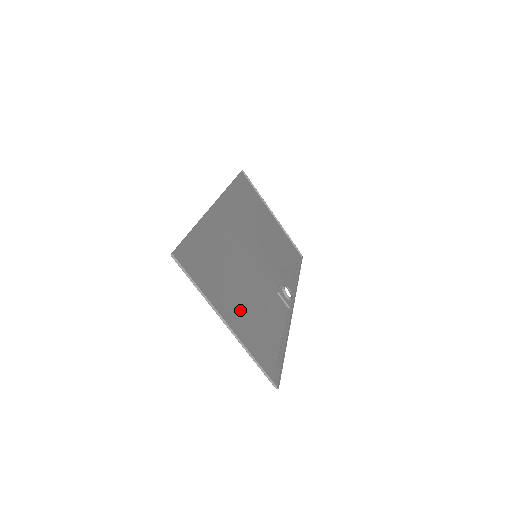
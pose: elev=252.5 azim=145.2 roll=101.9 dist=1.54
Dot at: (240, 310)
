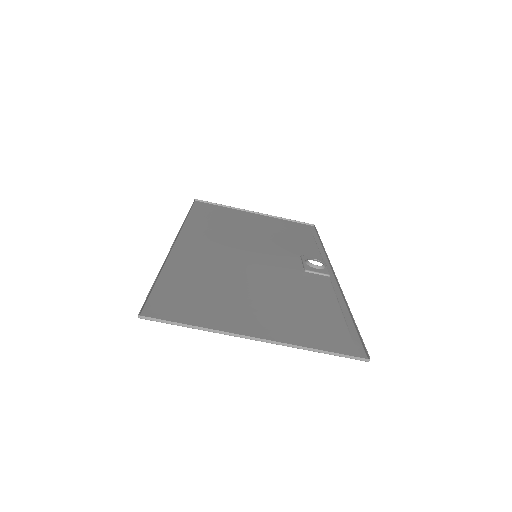
Dot at: (266, 315)
